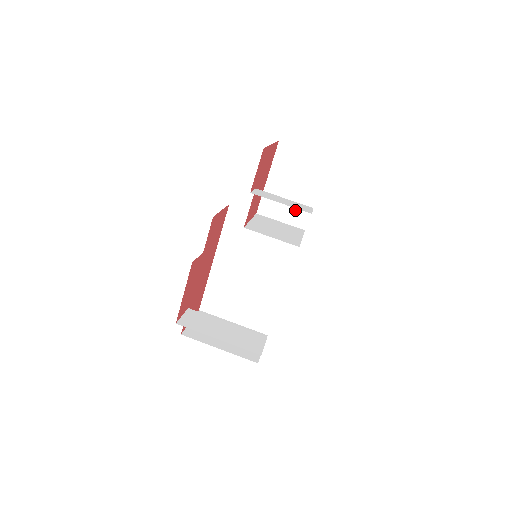
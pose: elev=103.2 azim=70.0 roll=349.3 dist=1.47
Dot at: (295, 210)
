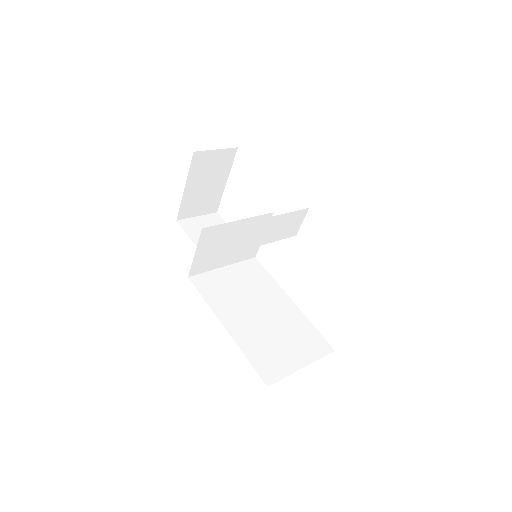
Dot at: occluded
